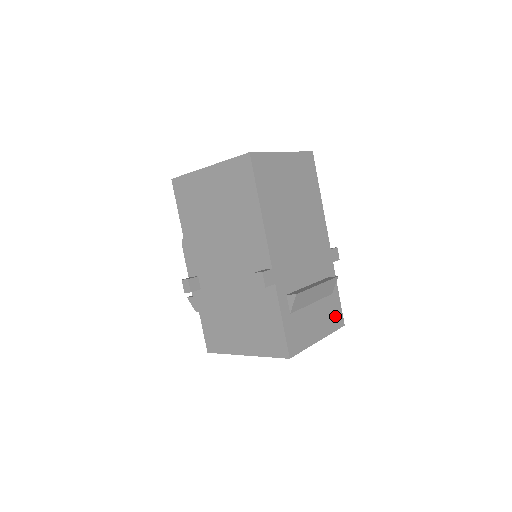
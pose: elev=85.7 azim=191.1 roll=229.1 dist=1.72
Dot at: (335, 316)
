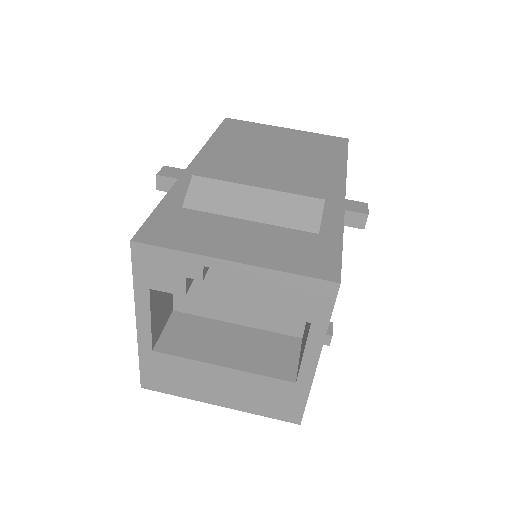
Dot at: (311, 259)
